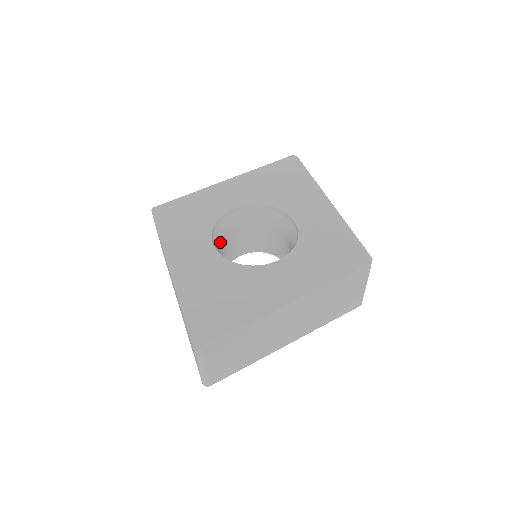
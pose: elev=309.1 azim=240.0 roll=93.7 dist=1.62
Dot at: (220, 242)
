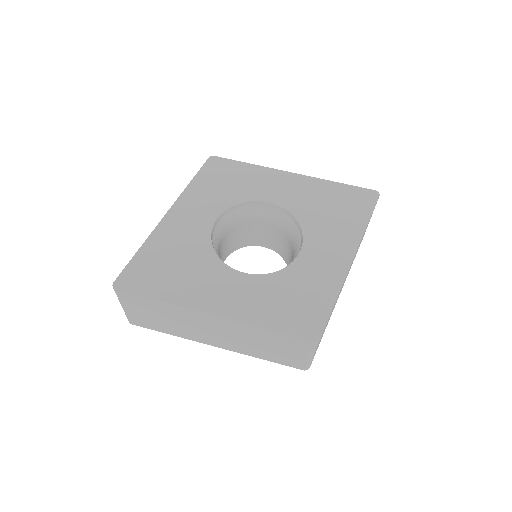
Dot at: (236, 222)
